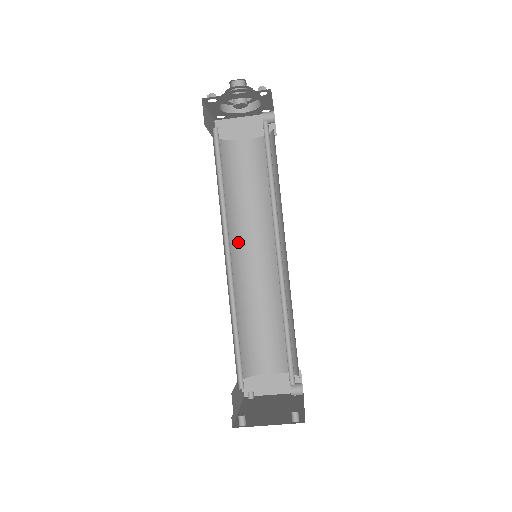
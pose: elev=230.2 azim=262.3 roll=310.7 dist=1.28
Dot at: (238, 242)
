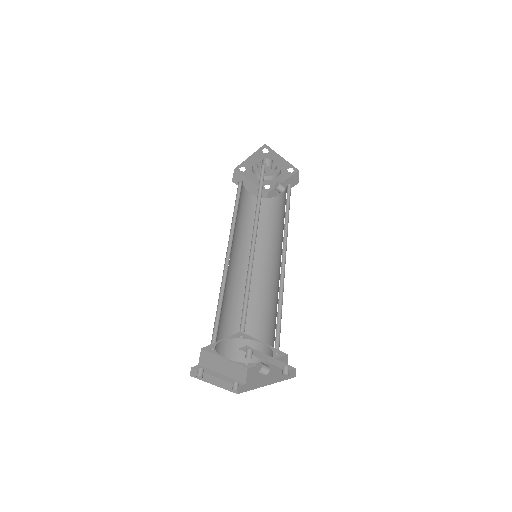
Dot at: (233, 245)
